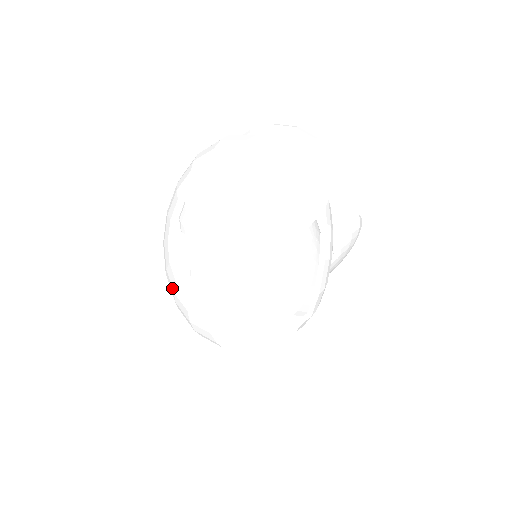
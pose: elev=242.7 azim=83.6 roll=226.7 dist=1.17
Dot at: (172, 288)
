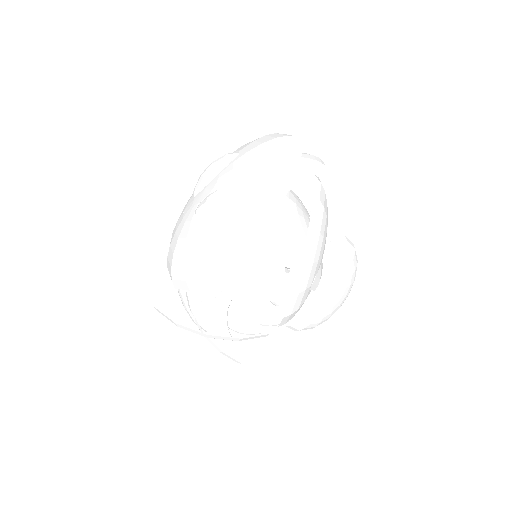
Dot at: (172, 253)
